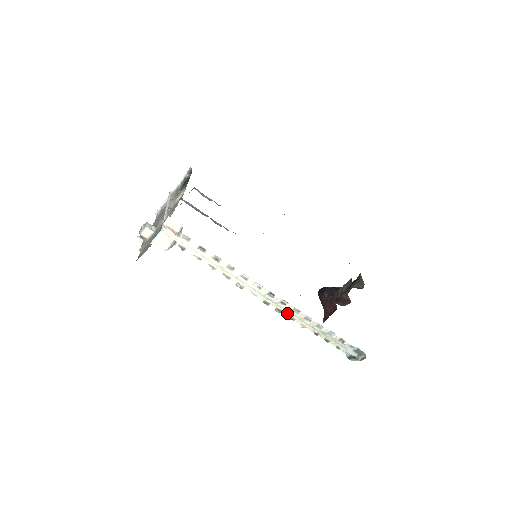
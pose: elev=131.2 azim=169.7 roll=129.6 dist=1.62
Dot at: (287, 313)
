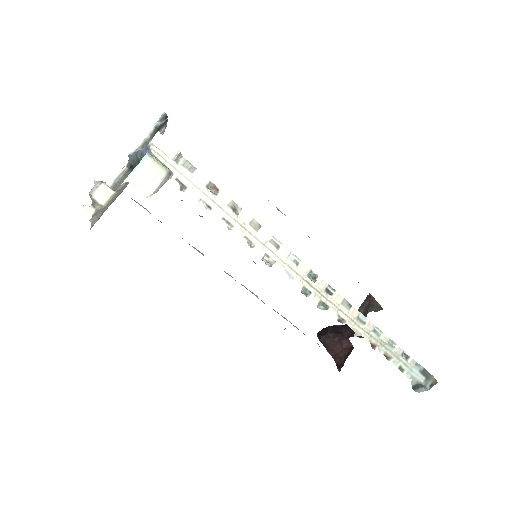
Dot at: (335, 309)
